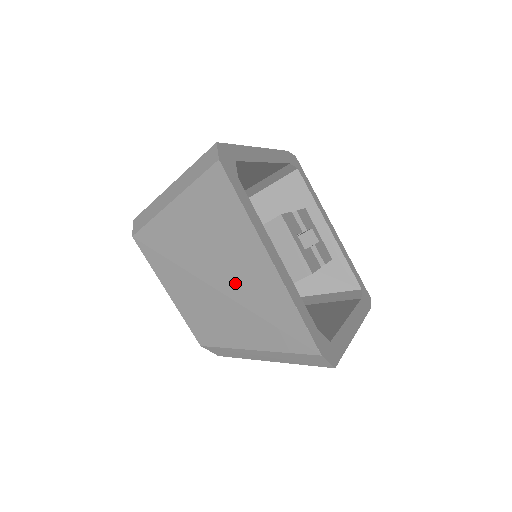
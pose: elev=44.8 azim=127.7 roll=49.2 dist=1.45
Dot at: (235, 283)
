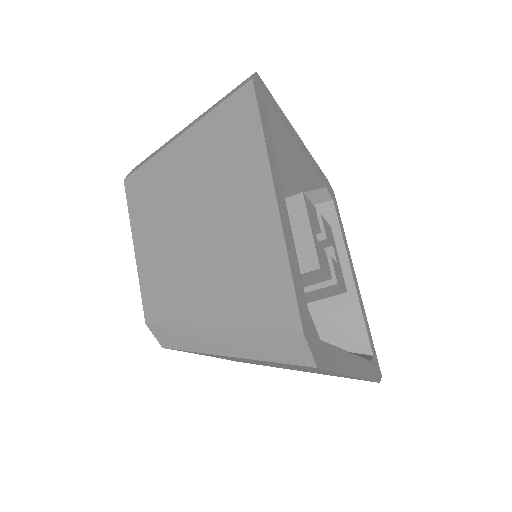
Dot at: (219, 229)
